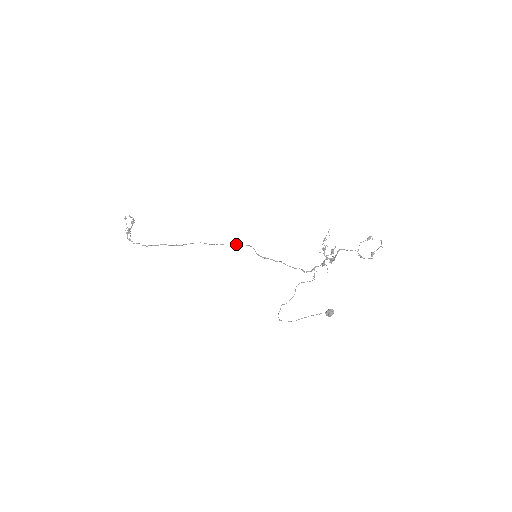
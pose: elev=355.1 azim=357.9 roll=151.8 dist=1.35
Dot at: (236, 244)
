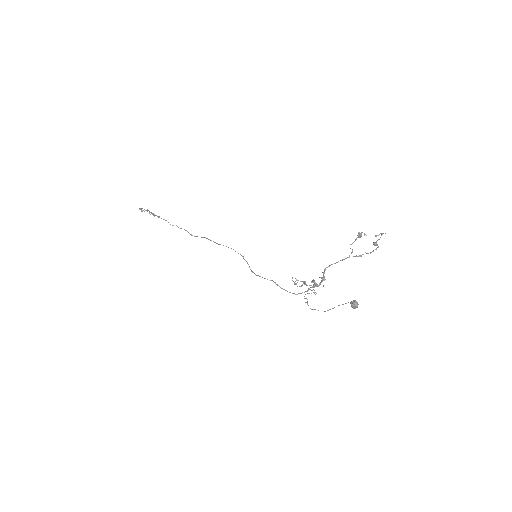
Dot at: occluded
